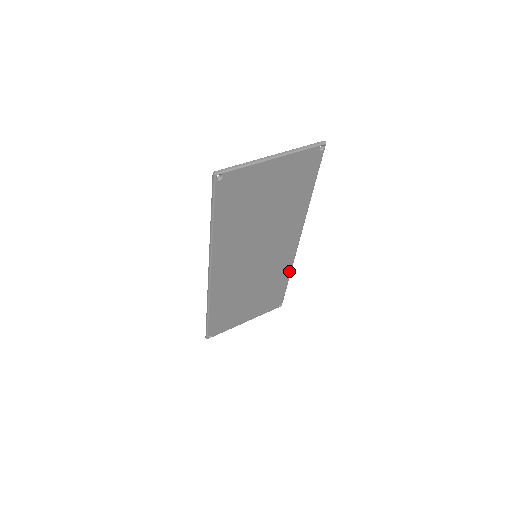
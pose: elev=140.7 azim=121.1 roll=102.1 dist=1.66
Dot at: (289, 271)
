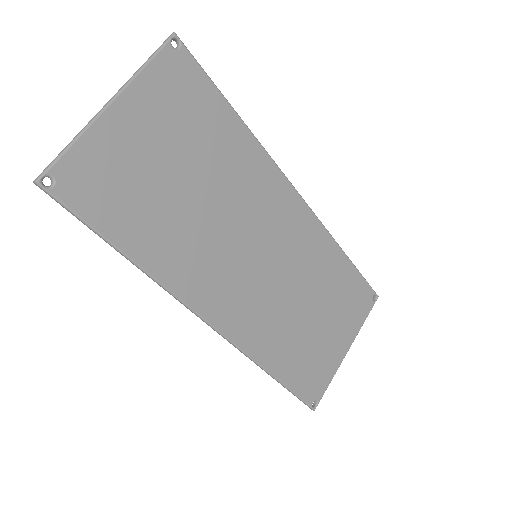
Dot at: (333, 245)
